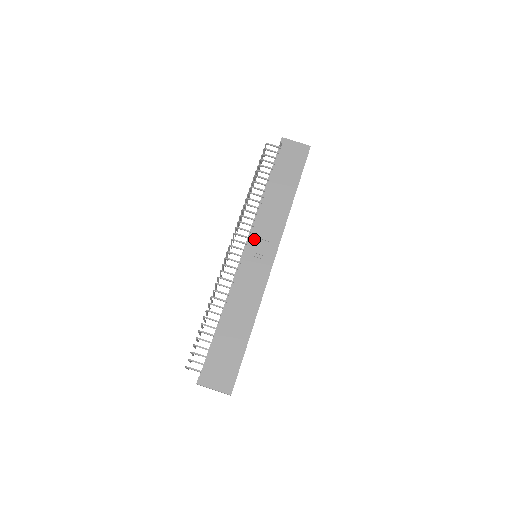
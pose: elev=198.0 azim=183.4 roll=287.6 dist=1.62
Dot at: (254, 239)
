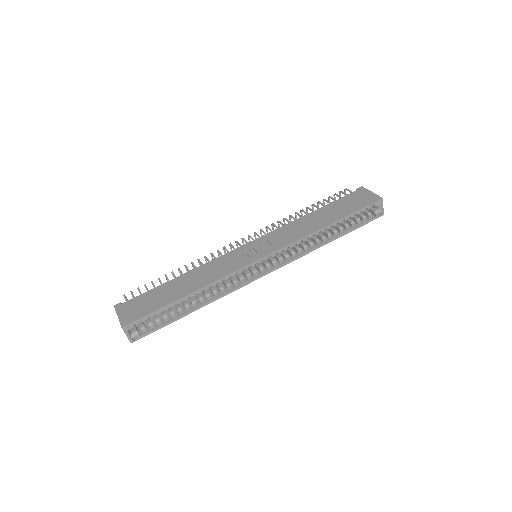
Dot at: (263, 239)
